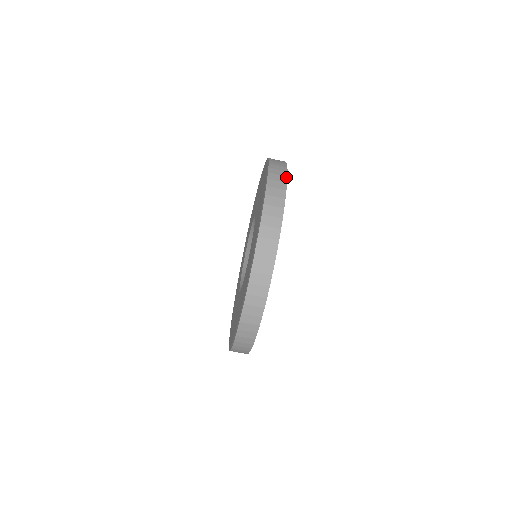
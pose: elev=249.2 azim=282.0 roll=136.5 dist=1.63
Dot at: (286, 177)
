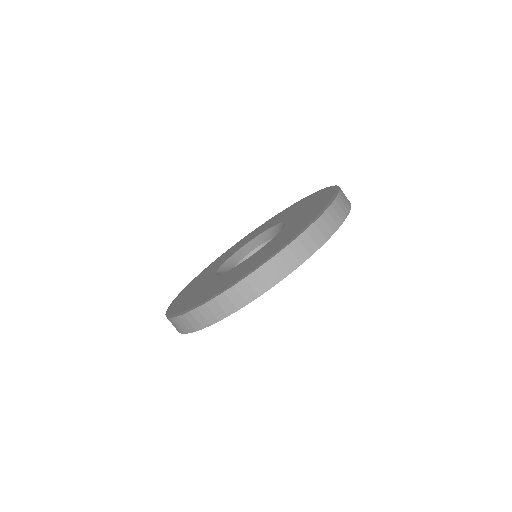
Dot at: (278, 281)
